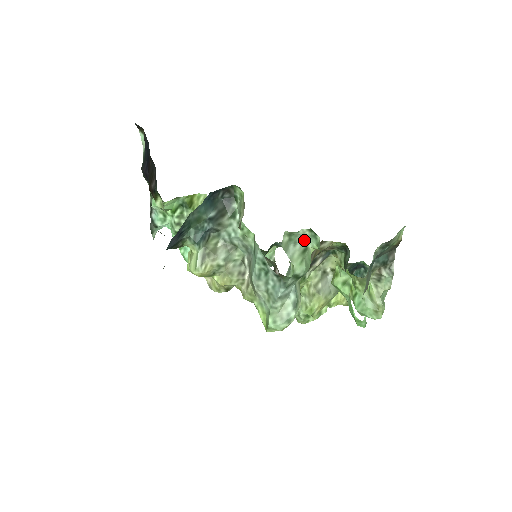
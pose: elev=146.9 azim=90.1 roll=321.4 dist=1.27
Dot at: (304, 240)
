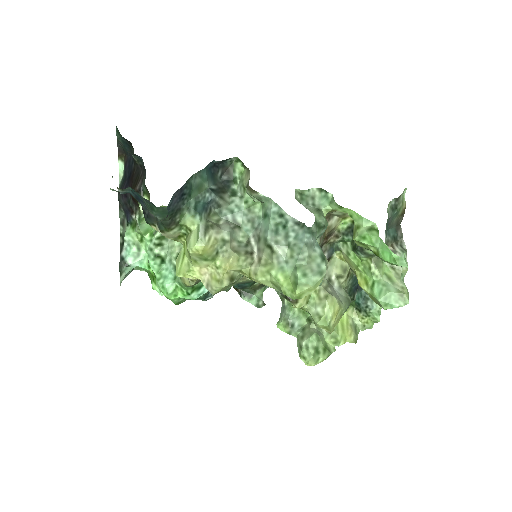
Dot at: (315, 202)
